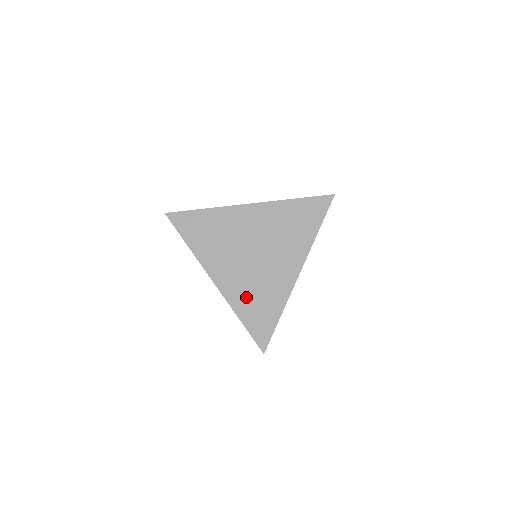
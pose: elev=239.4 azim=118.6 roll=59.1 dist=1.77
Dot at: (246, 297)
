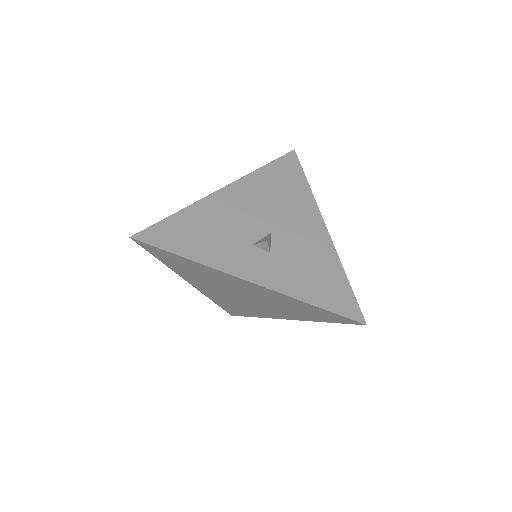
Dot at: (224, 301)
